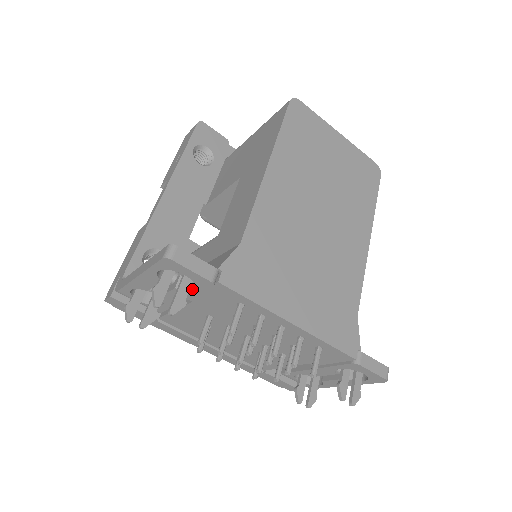
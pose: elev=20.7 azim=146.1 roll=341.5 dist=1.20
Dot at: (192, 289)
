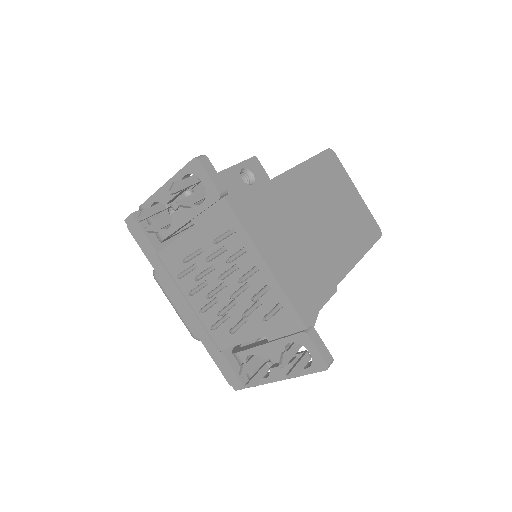
Dot at: (201, 203)
